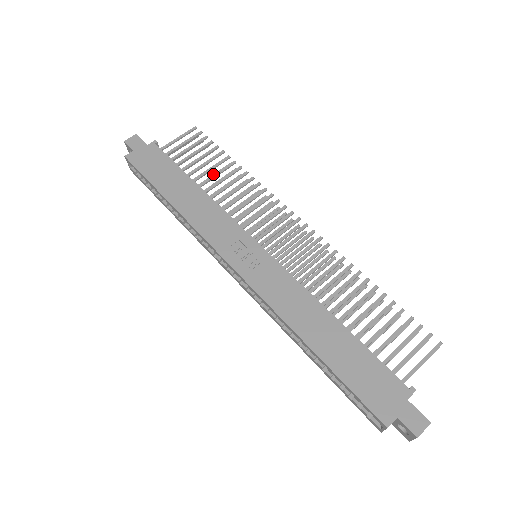
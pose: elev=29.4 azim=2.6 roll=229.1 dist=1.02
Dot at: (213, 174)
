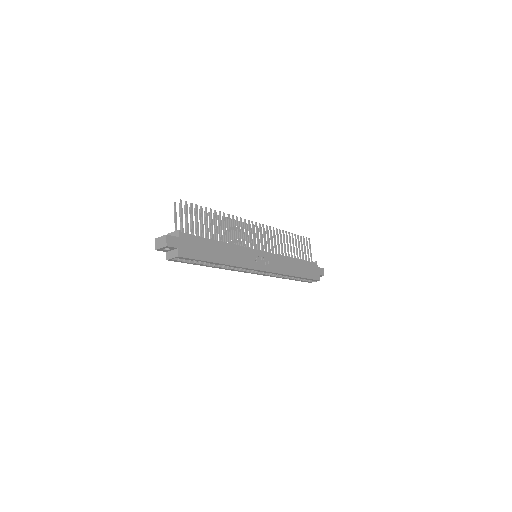
Dot at: (205, 225)
